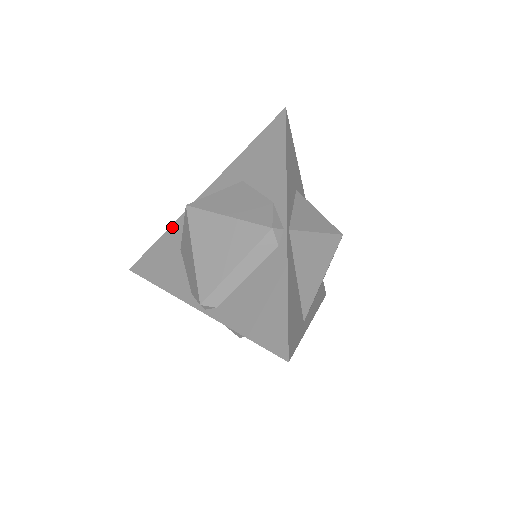
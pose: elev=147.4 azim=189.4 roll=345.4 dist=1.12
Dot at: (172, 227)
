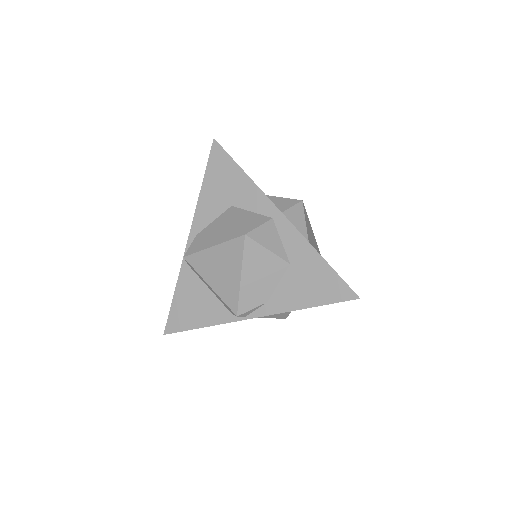
Dot at: (253, 185)
